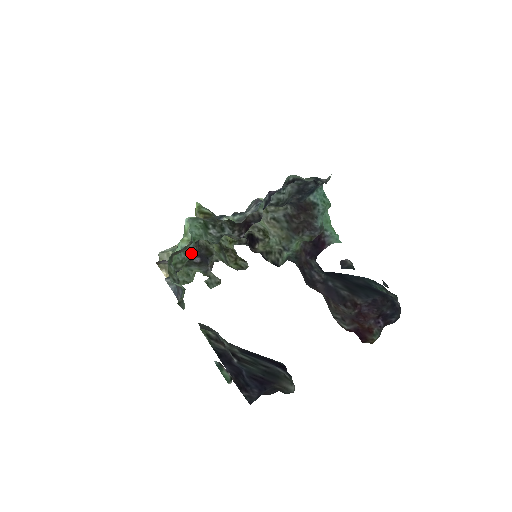
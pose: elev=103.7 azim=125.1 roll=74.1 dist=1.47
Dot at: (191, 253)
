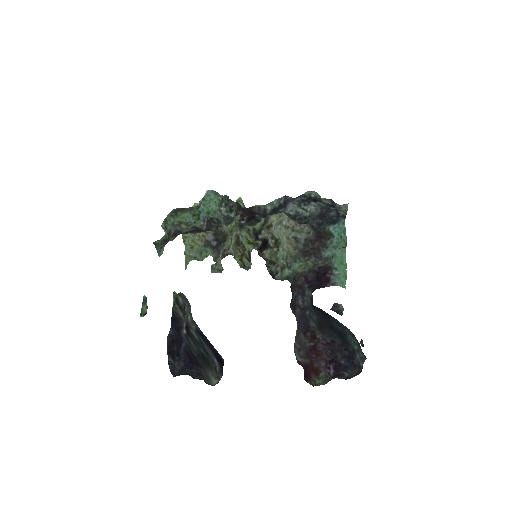
Dot at: (198, 220)
